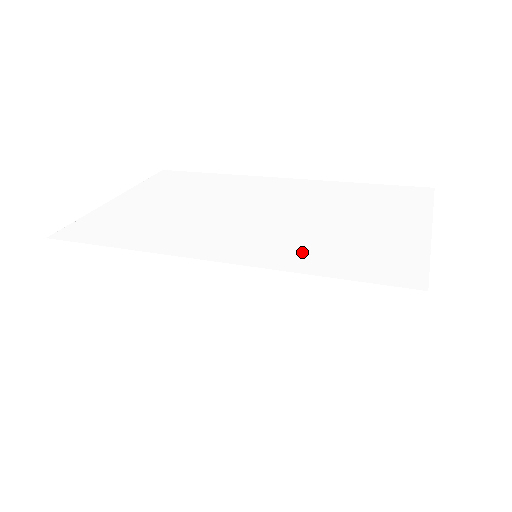
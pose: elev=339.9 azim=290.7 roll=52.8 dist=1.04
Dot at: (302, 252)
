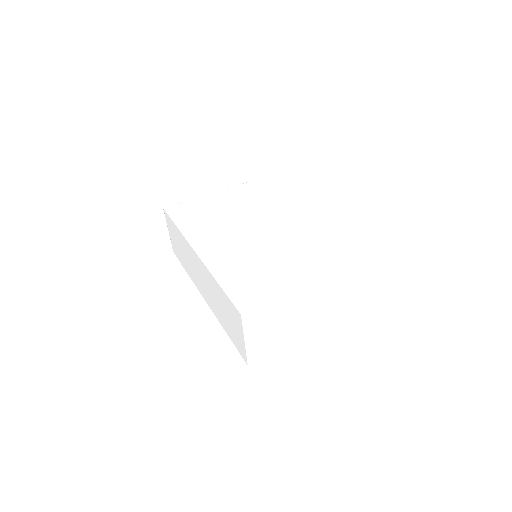
Dot at: (232, 268)
